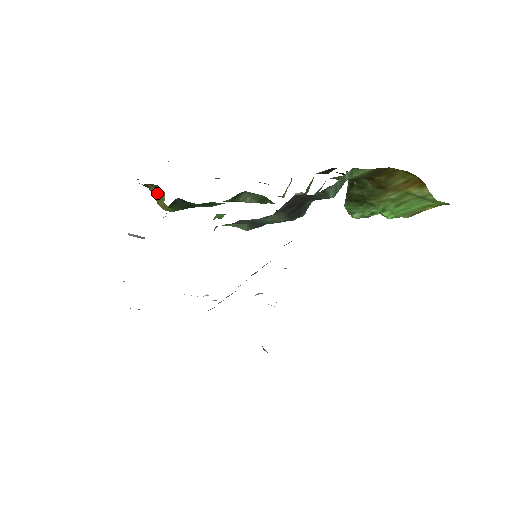
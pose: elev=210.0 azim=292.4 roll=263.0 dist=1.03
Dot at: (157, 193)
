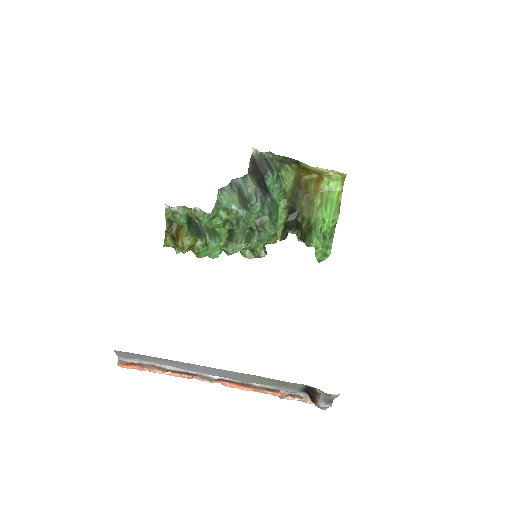
Dot at: (178, 231)
